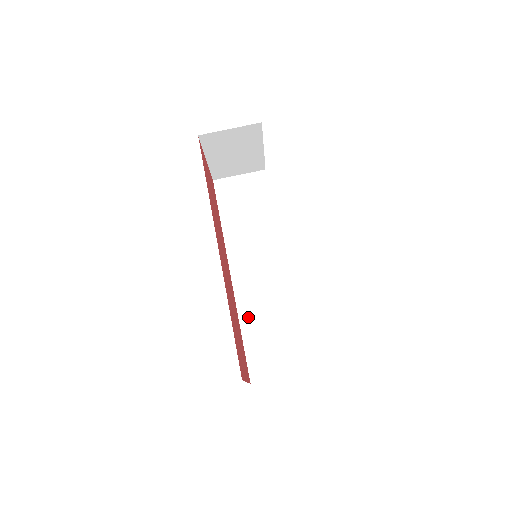
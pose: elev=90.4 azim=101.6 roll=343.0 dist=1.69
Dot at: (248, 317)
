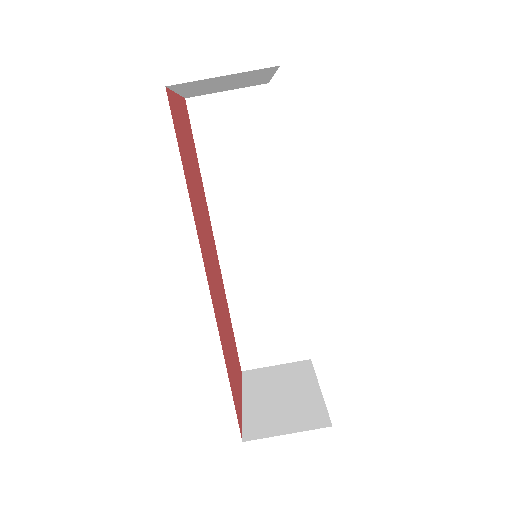
Dot at: (239, 300)
